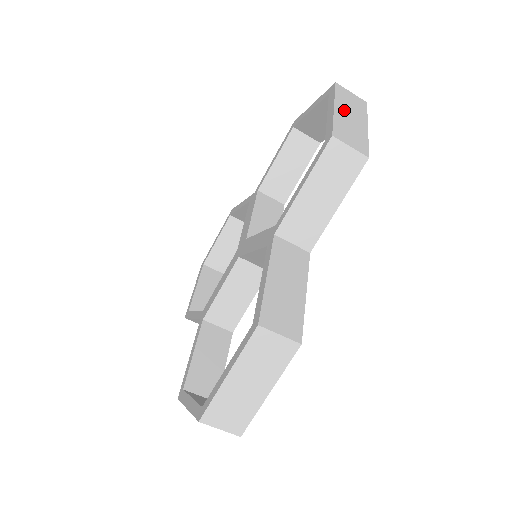
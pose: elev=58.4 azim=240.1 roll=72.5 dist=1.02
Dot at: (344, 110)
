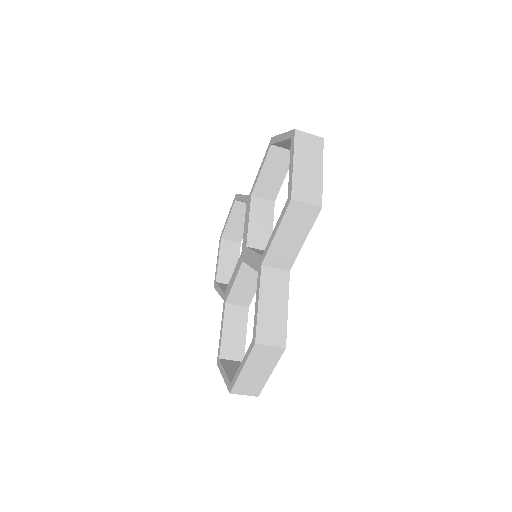
Dot at: (302, 162)
